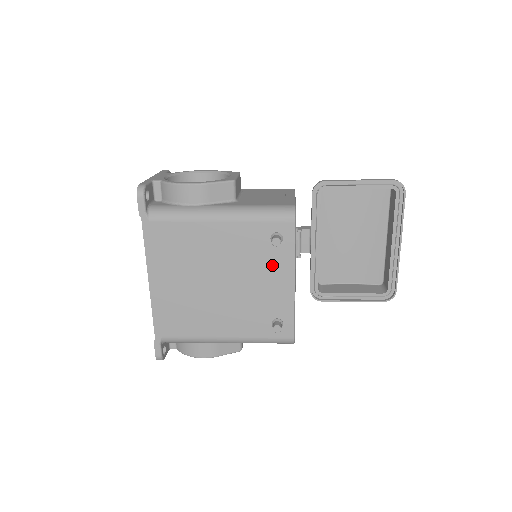
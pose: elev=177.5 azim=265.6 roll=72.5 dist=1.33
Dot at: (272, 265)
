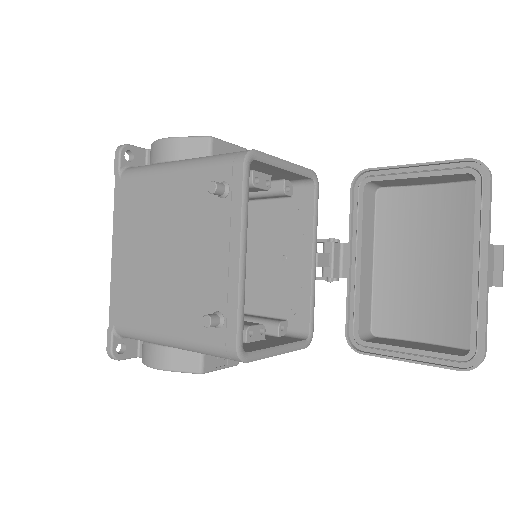
Dot at: (217, 229)
